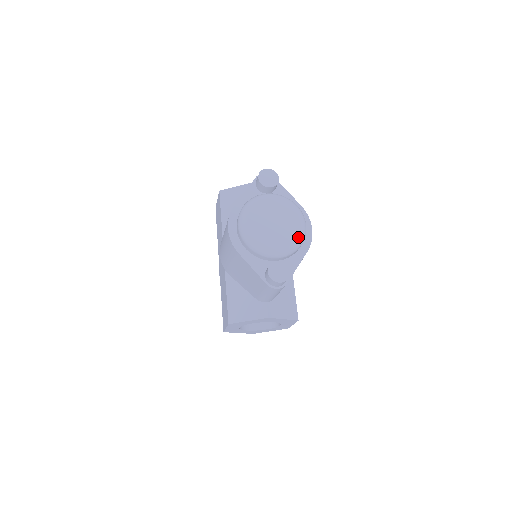
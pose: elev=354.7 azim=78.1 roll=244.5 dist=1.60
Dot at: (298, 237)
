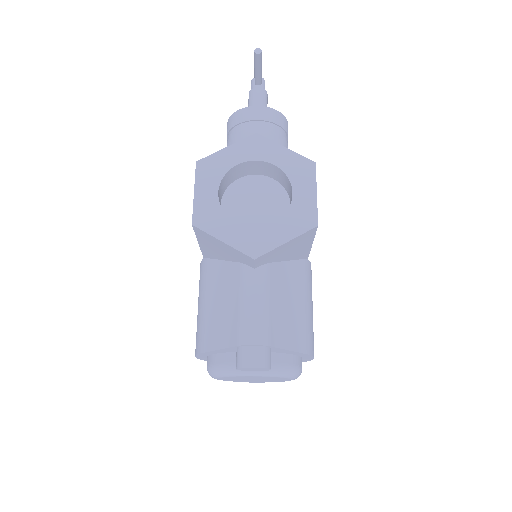
Dot at: (284, 381)
